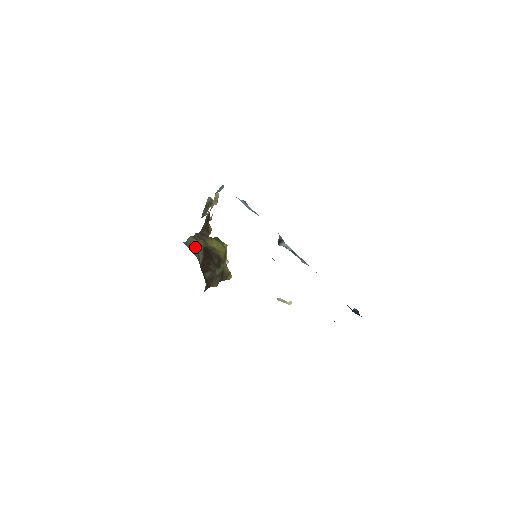
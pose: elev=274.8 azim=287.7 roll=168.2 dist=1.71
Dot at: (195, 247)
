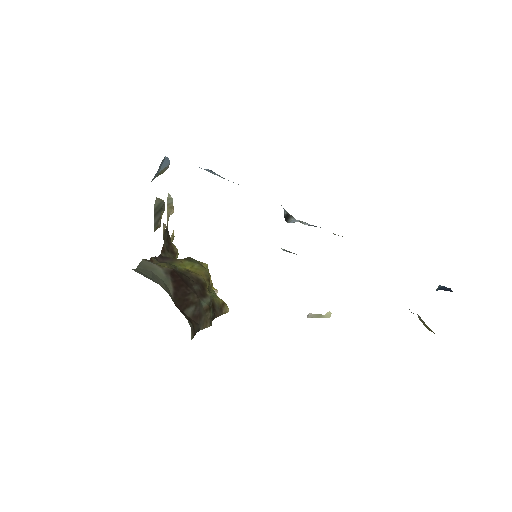
Dot at: (155, 273)
